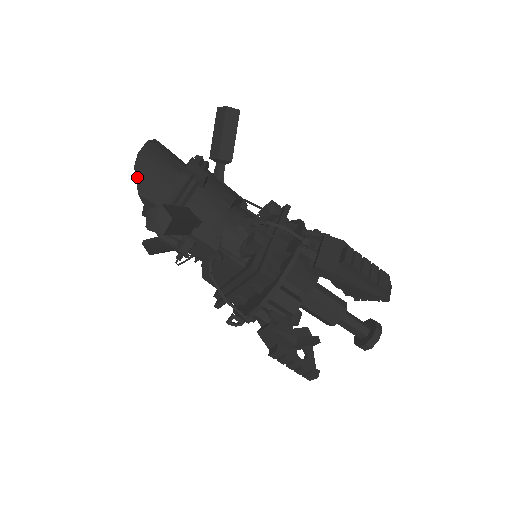
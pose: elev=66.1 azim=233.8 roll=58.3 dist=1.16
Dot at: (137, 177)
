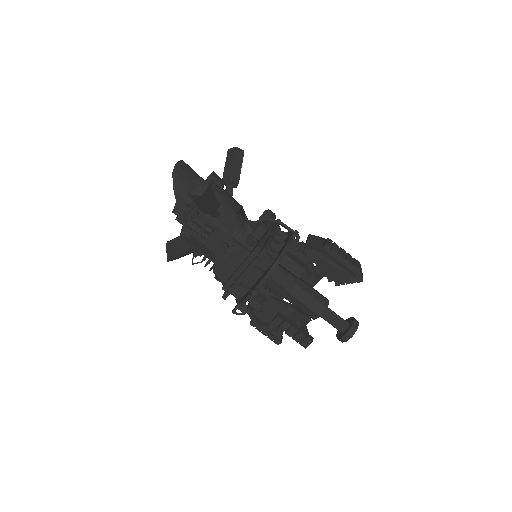
Dot at: (174, 179)
